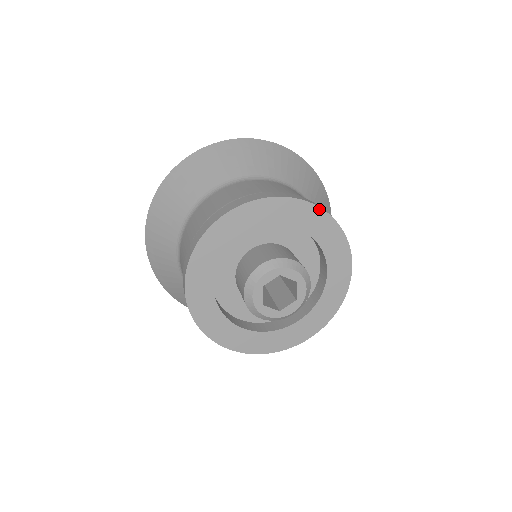
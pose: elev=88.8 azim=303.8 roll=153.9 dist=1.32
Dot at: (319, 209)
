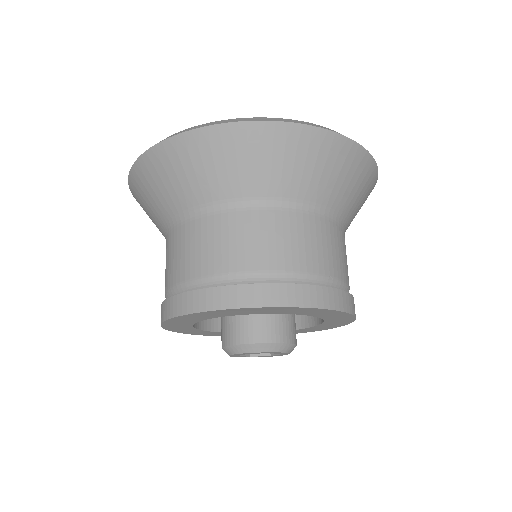
Dot at: (349, 314)
